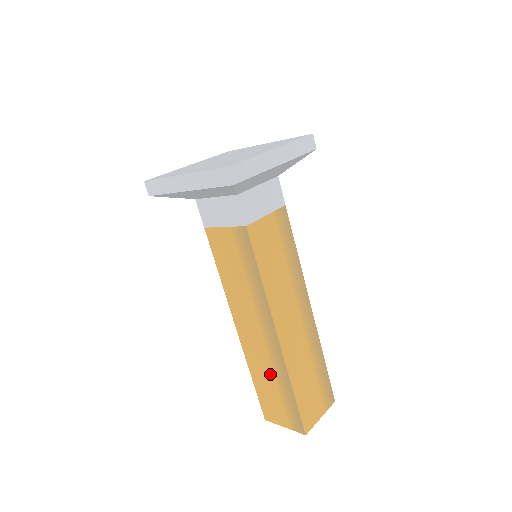
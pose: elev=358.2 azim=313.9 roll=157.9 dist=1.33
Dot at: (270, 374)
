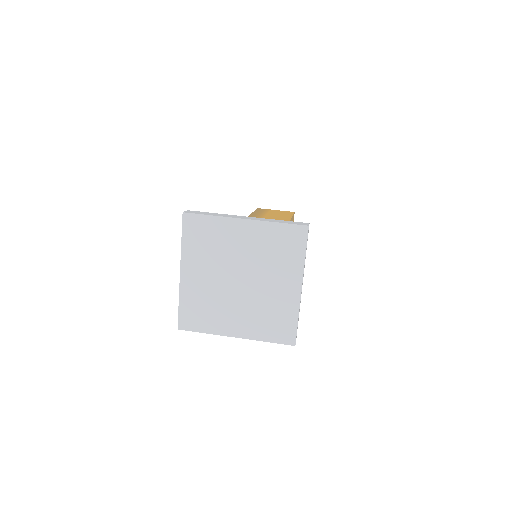
Dot at: occluded
